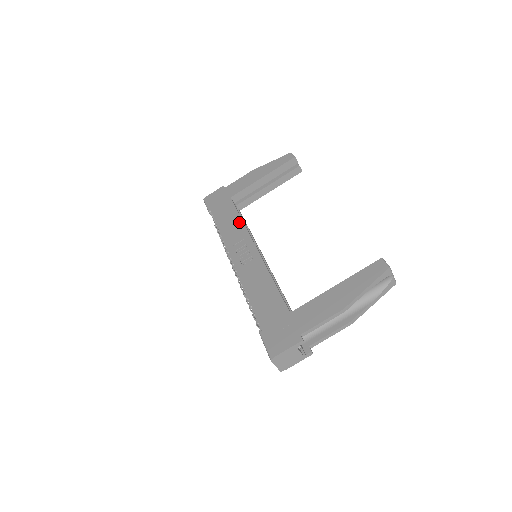
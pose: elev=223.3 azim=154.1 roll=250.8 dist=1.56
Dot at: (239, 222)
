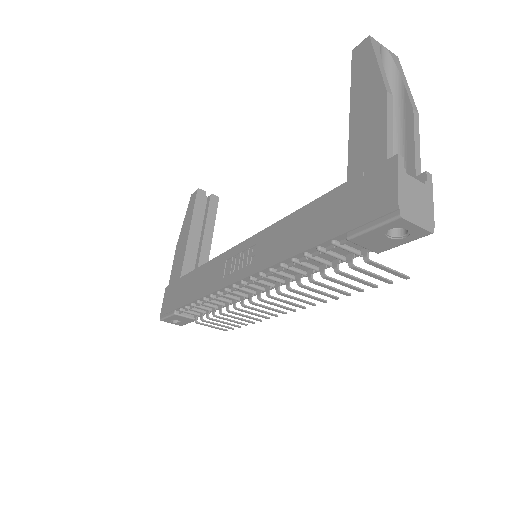
Dot at: (207, 267)
